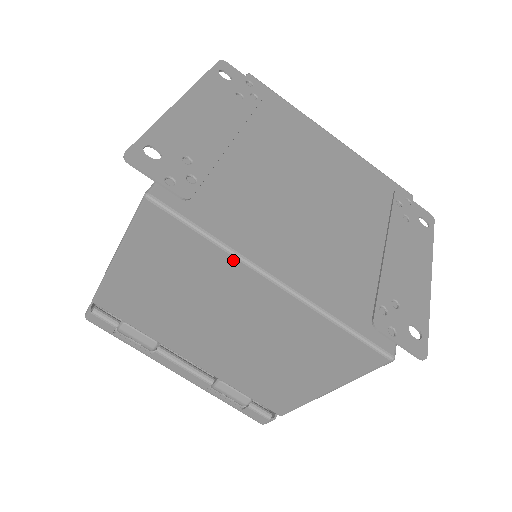
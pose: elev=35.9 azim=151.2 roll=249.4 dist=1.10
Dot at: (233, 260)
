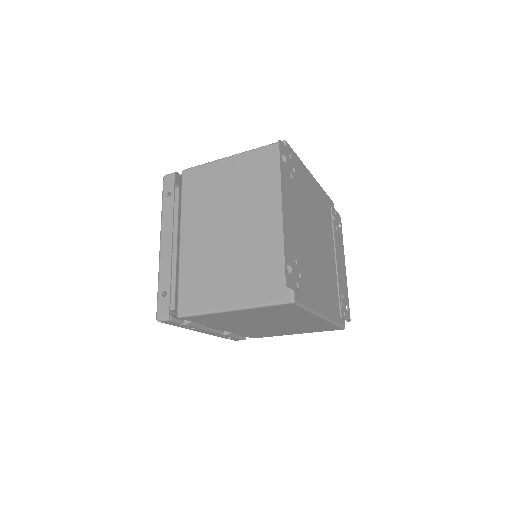
Dot at: (311, 314)
